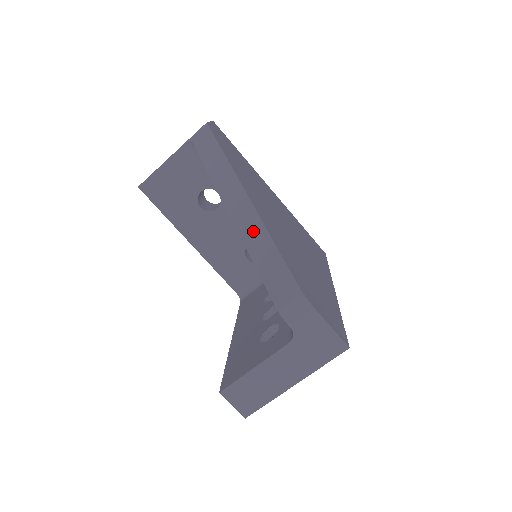
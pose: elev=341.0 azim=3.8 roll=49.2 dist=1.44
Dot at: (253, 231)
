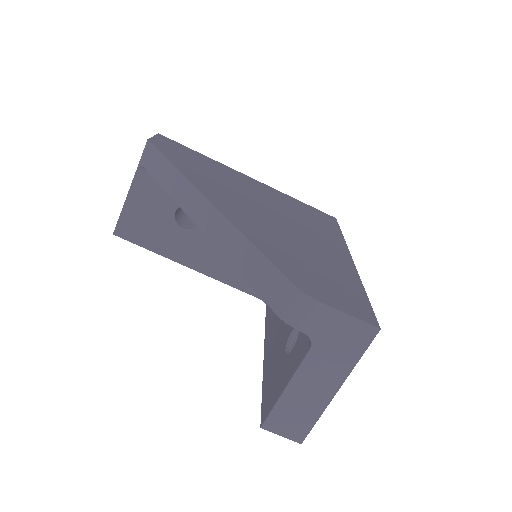
Dot at: (227, 238)
